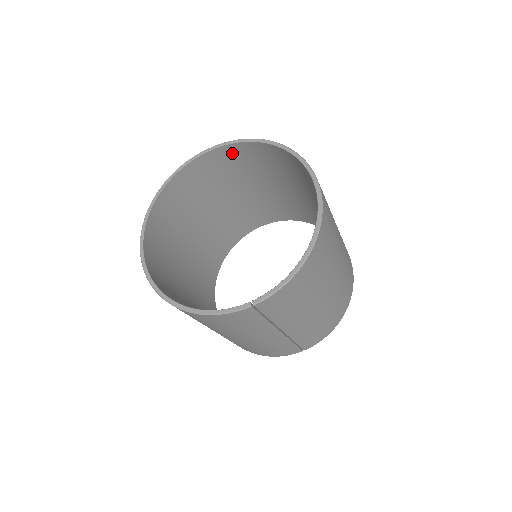
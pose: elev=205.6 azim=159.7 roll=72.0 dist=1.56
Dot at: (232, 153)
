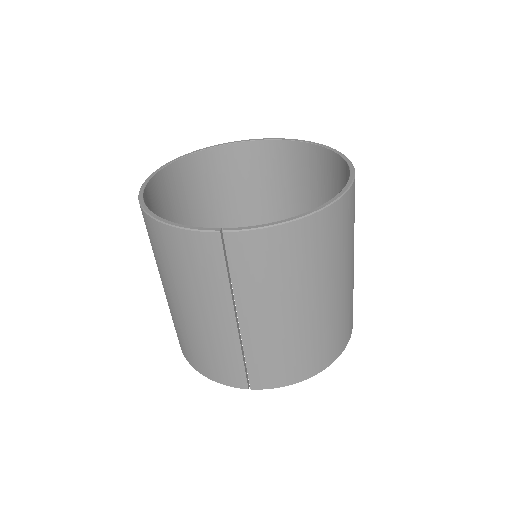
Dot at: (287, 154)
